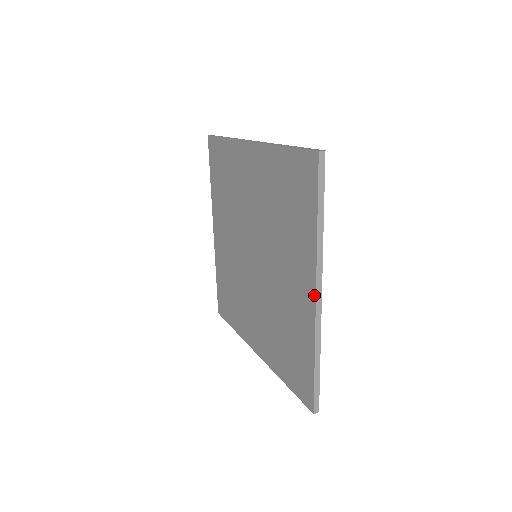
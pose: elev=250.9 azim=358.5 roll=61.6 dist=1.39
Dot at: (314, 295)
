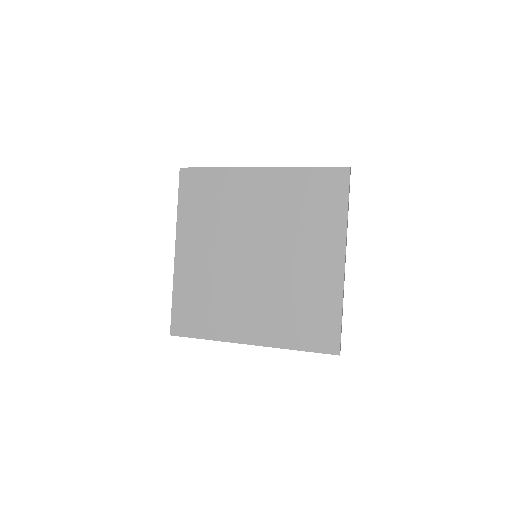
Dot at: (343, 261)
